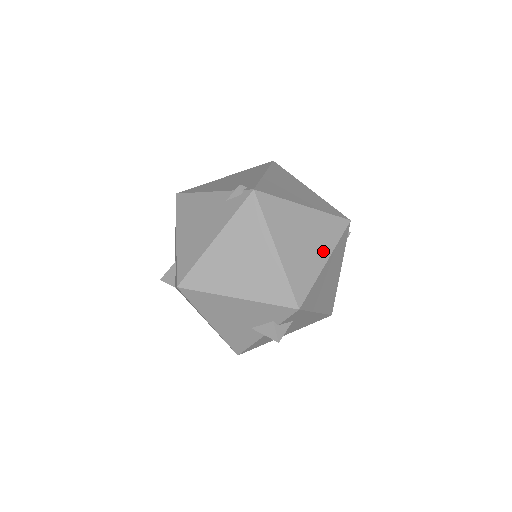
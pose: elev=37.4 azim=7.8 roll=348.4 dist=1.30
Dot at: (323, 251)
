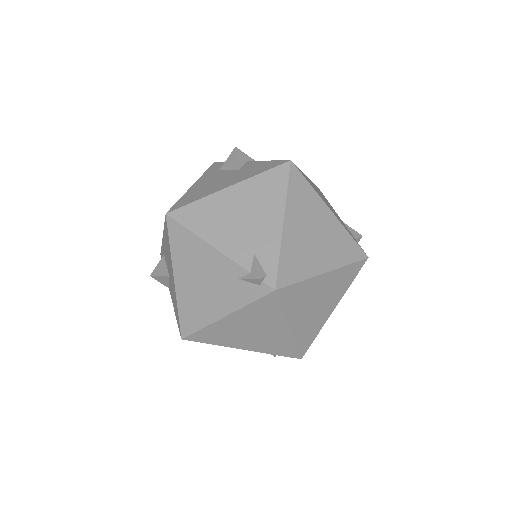
Dot at: (333, 302)
